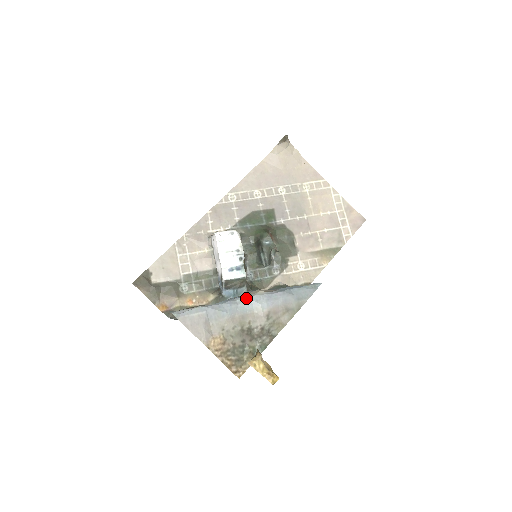
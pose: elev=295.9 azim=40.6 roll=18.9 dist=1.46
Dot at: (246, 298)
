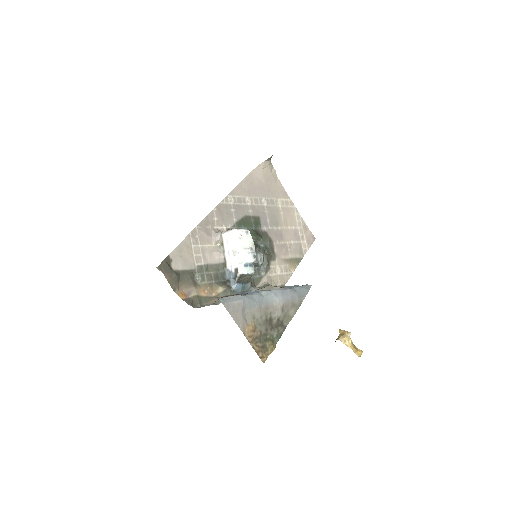
Dot at: (269, 291)
